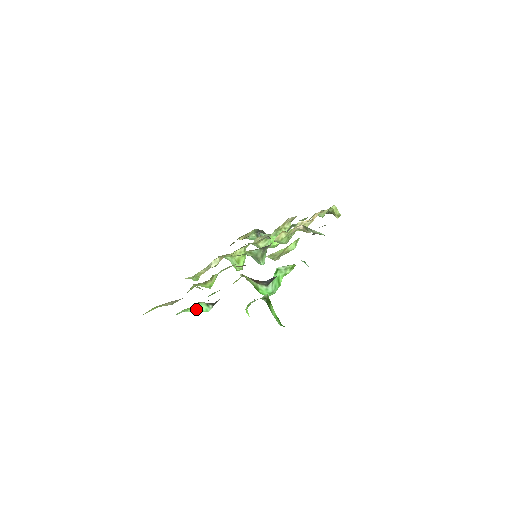
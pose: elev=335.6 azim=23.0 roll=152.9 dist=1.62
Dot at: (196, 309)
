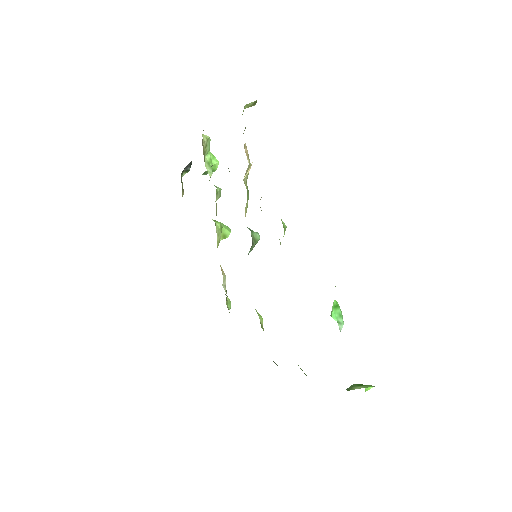
Dot at: occluded
